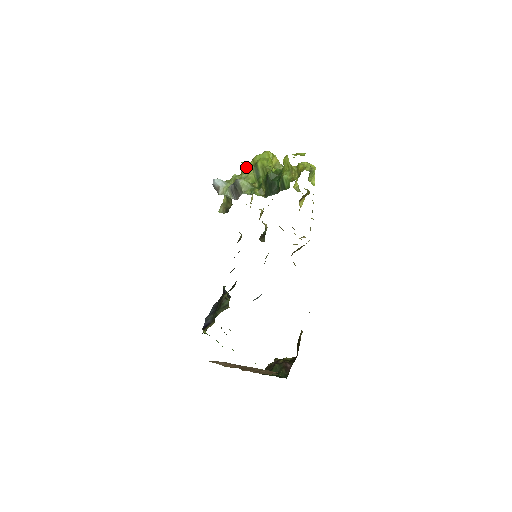
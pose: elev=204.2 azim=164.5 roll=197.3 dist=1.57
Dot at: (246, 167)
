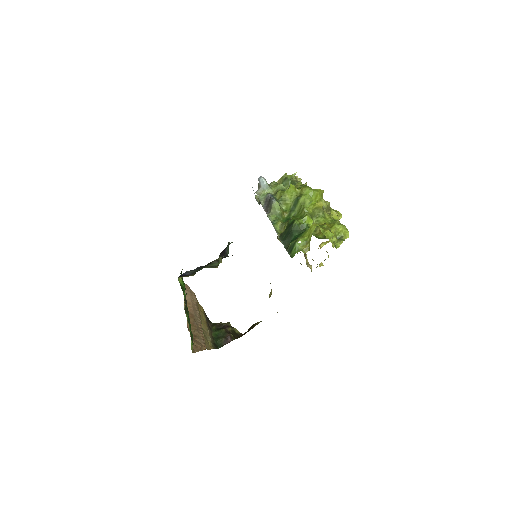
Dot at: (290, 192)
